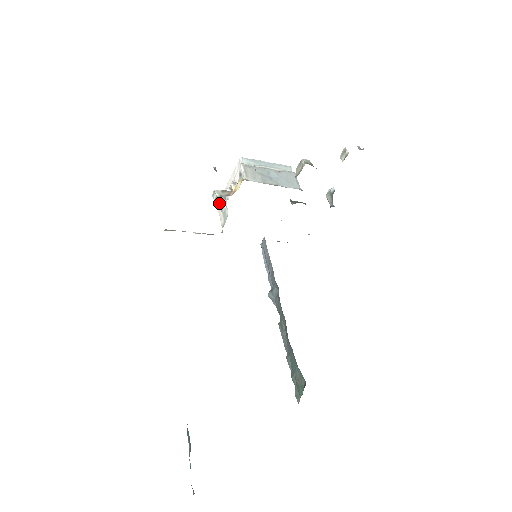
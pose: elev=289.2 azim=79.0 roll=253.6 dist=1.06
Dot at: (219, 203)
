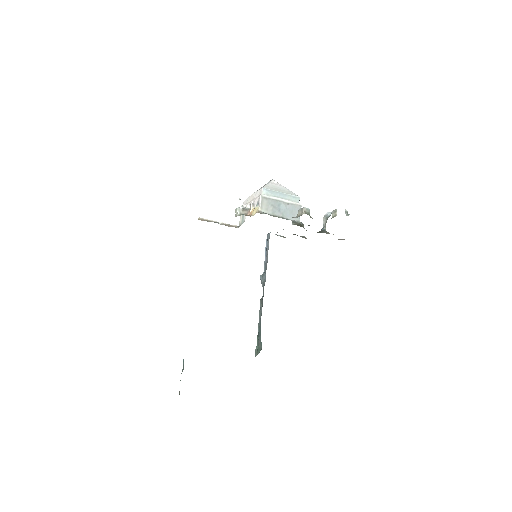
Dot at: (241, 207)
